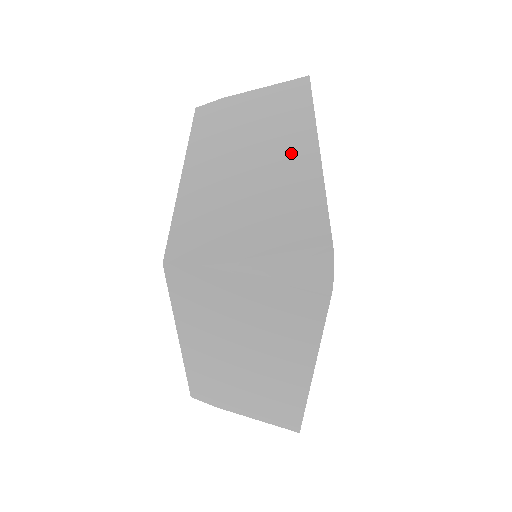
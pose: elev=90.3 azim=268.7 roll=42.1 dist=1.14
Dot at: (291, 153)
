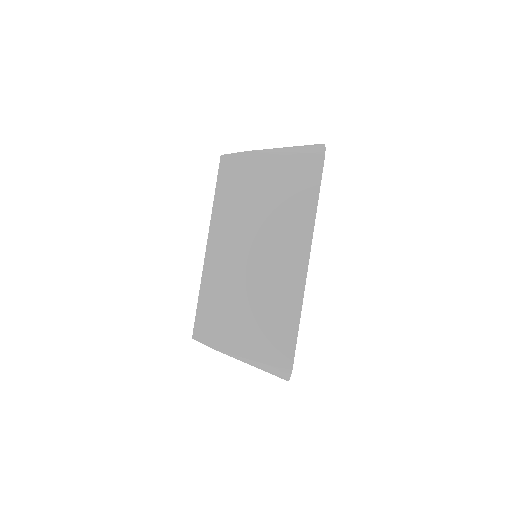
Dot at: (287, 264)
